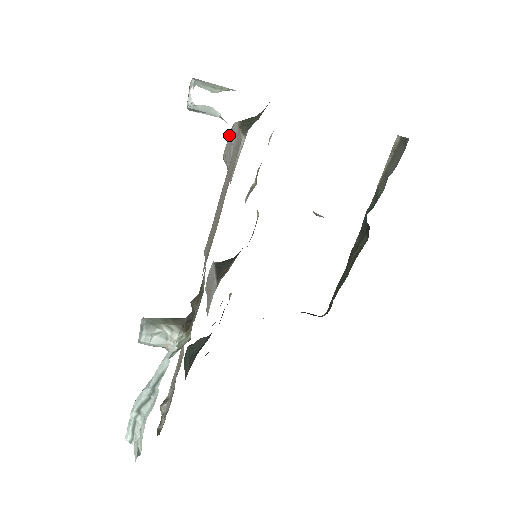
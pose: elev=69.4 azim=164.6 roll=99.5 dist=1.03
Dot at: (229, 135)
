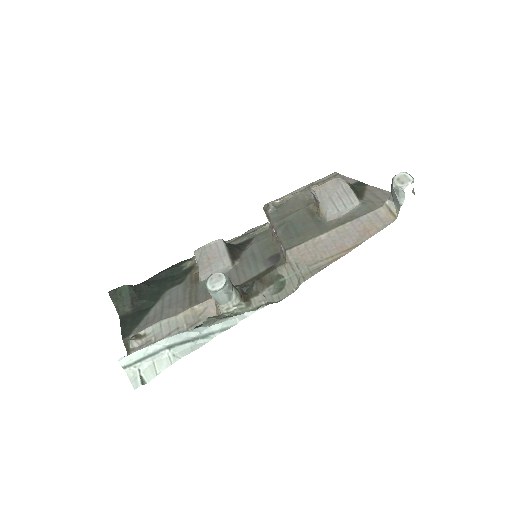
Dot at: (330, 181)
